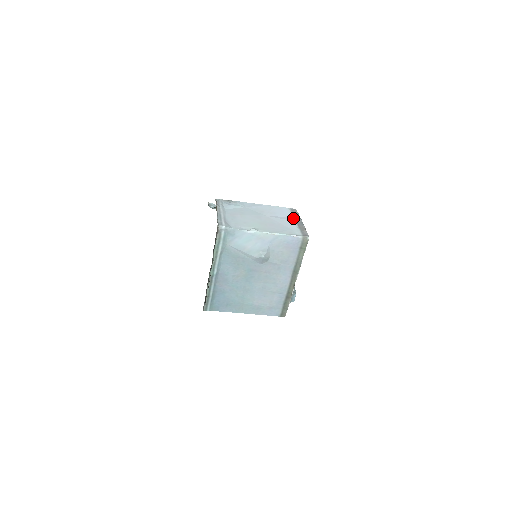
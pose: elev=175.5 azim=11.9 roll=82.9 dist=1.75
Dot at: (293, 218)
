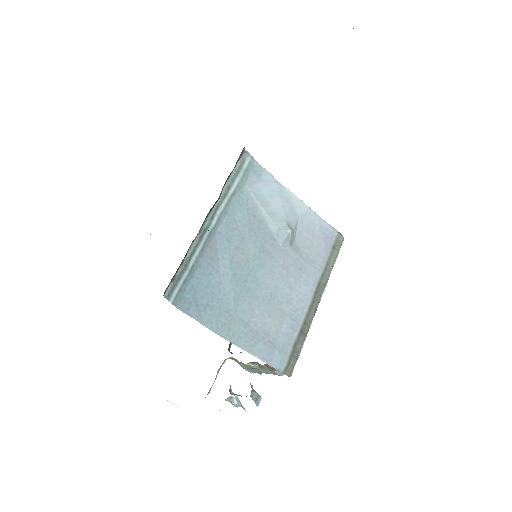
Dot at: occluded
